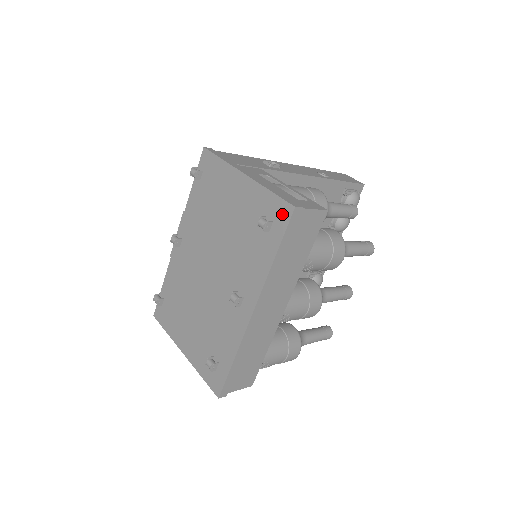
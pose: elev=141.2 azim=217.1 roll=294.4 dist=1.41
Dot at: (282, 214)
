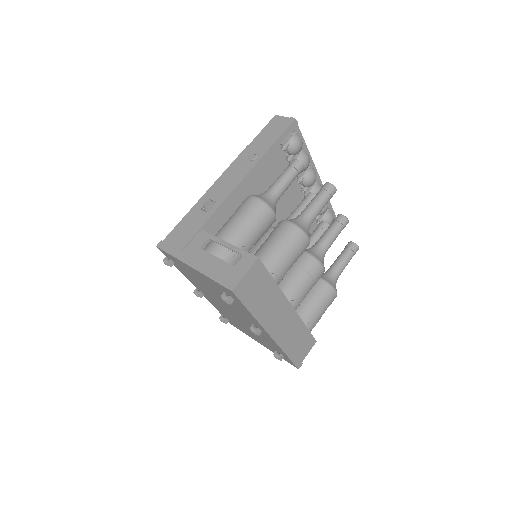
Dot at: (230, 293)
